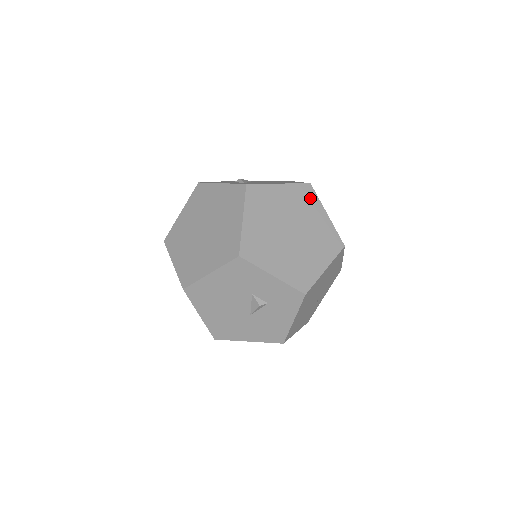
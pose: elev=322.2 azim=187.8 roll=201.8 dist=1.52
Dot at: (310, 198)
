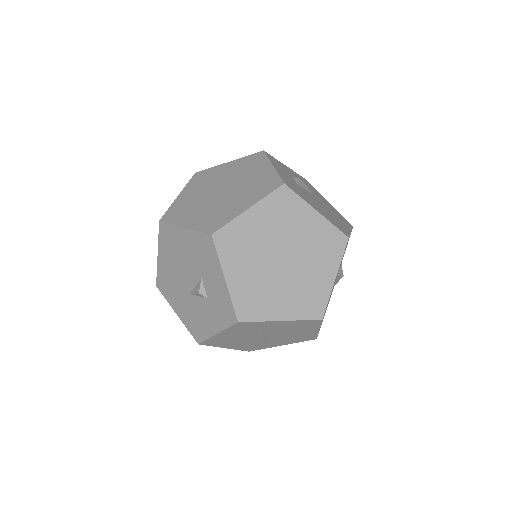
Dot at: (334, 249)
